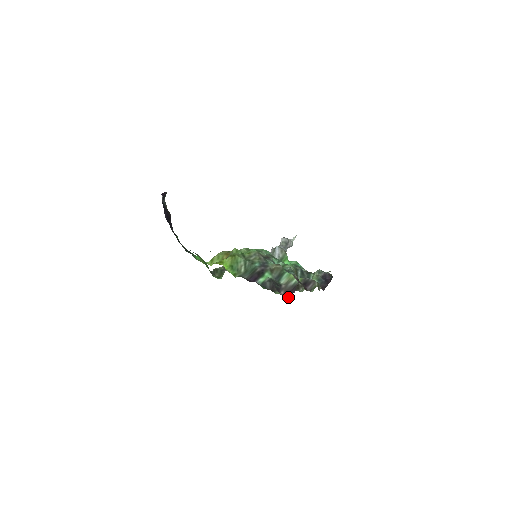
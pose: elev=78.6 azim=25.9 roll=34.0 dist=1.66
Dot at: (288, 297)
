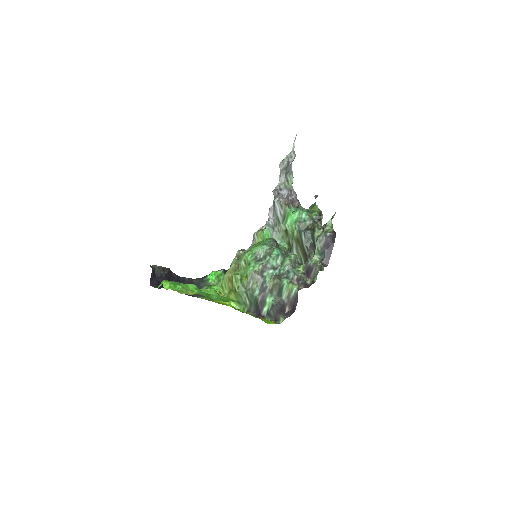
Dot at: (293, 312)
